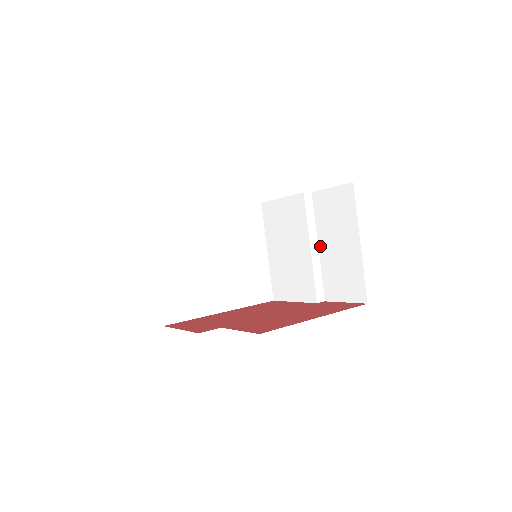
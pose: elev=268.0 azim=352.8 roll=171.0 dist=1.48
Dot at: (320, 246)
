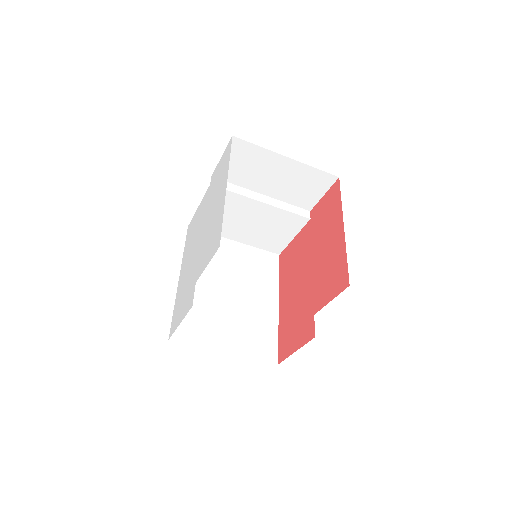
Dot at: (263, 193)
